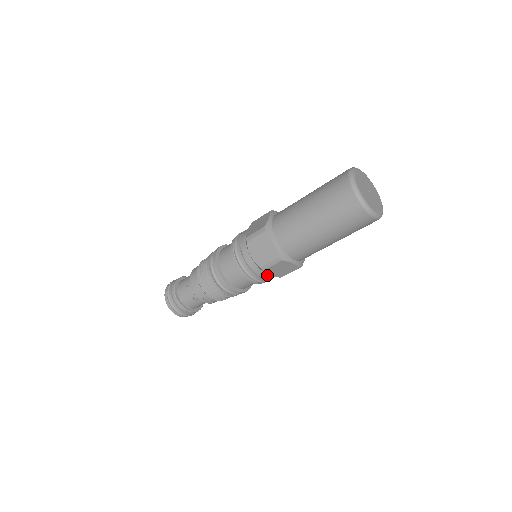
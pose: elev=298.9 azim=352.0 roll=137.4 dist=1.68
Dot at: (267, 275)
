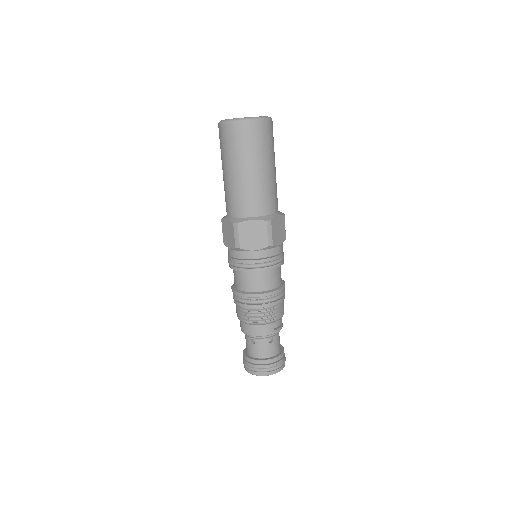
Dot at: (278, 247)
